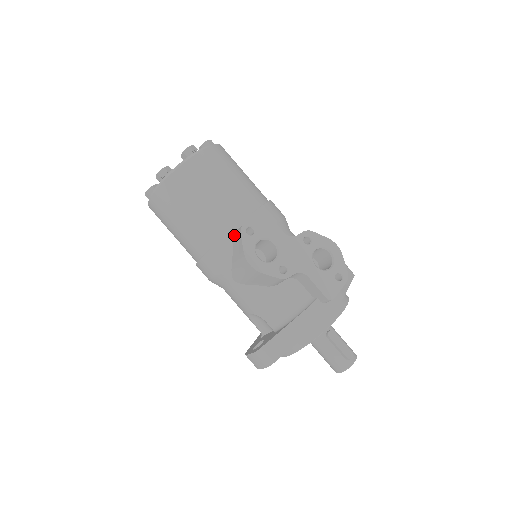
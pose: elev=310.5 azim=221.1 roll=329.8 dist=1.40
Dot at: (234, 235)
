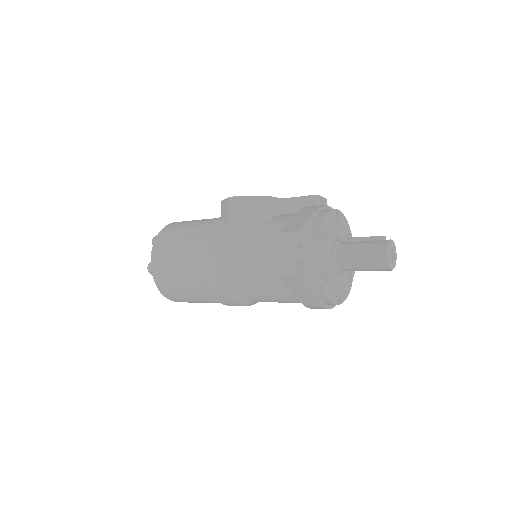
Dot at: (220, 217)
